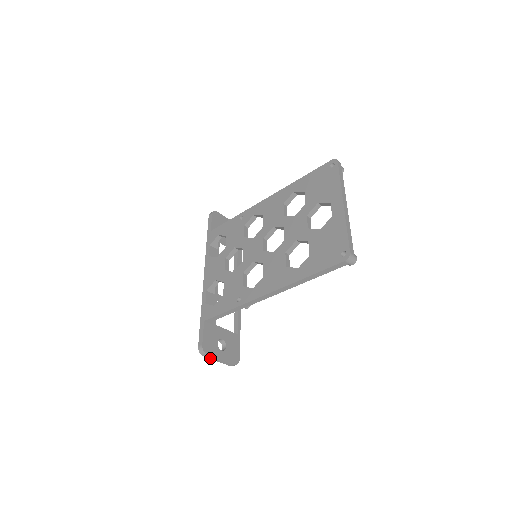
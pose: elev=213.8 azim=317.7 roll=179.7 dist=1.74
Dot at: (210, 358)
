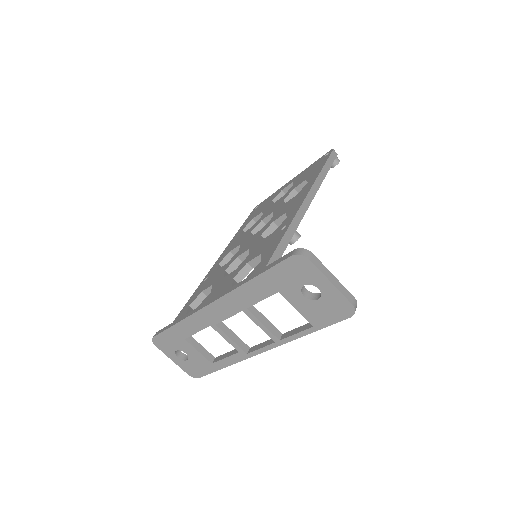
Dot at: (319, 269)
